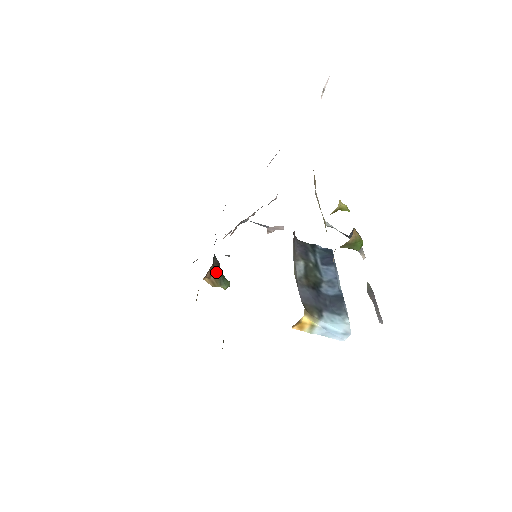
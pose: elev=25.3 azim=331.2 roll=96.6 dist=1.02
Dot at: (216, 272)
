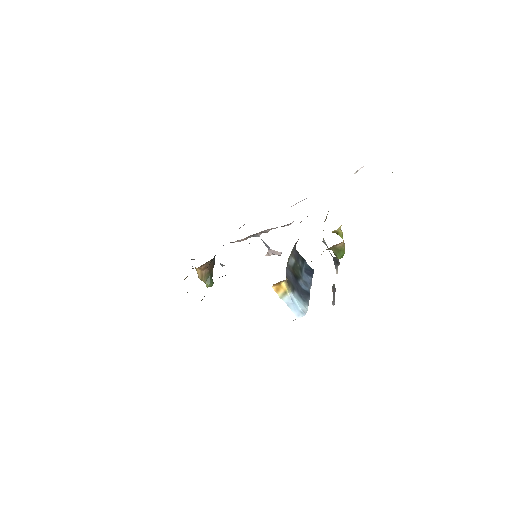
Dot at: (209, 269)
